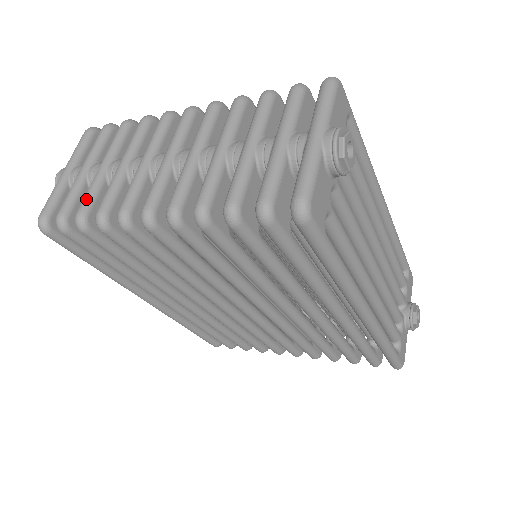
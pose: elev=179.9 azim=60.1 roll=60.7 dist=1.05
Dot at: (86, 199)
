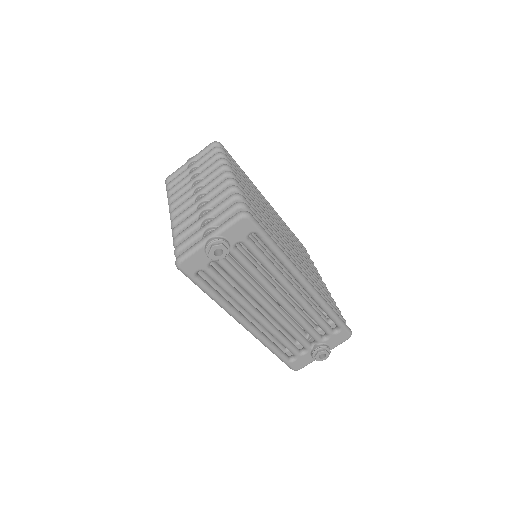
Dot at: (175, 186)
